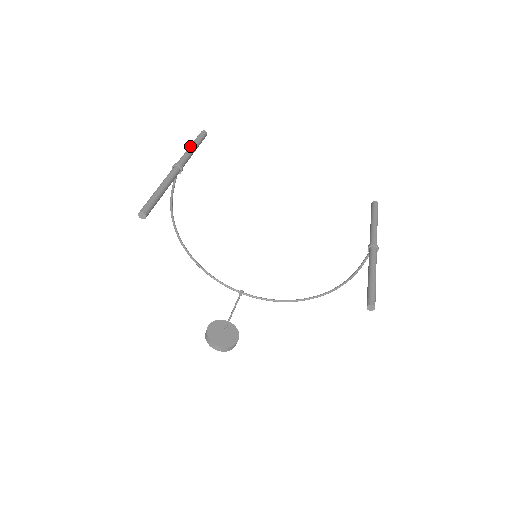
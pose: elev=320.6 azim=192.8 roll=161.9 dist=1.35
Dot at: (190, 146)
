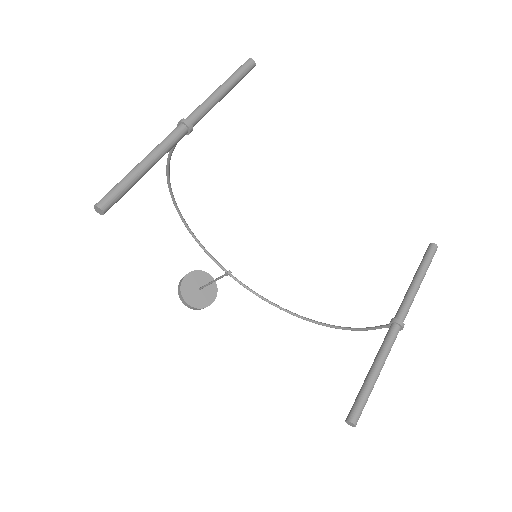
Dot at: (220, 87)
